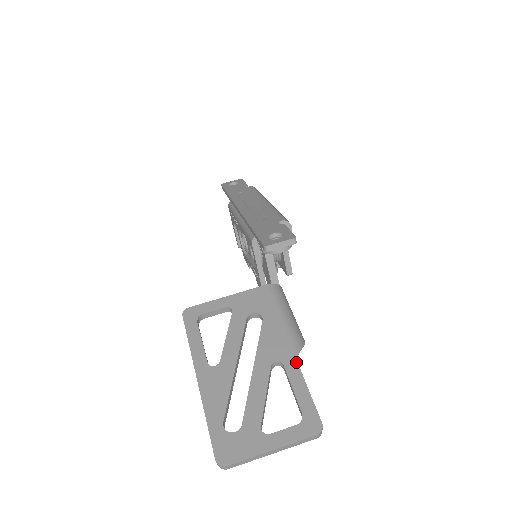
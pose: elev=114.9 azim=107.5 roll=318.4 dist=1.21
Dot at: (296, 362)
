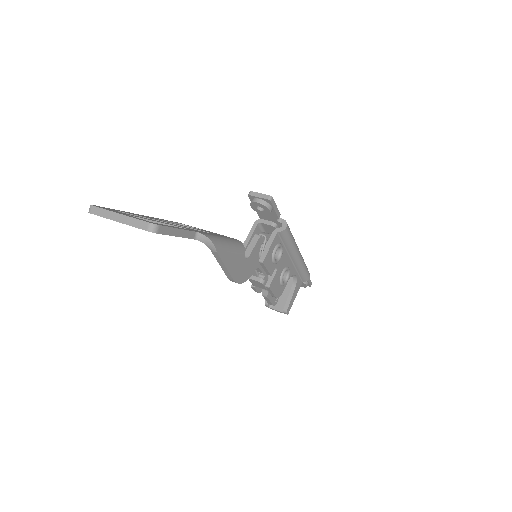
Dot at: (194, 231)
